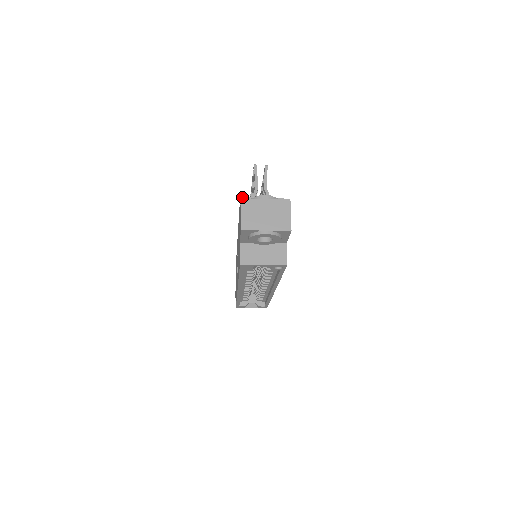
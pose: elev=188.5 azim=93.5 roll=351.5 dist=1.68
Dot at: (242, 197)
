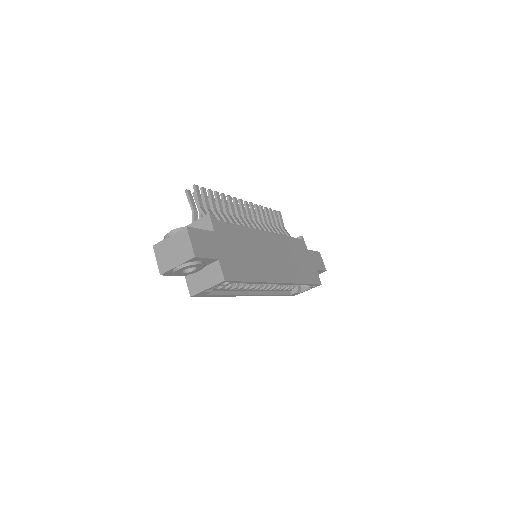
Dot at: occluded
